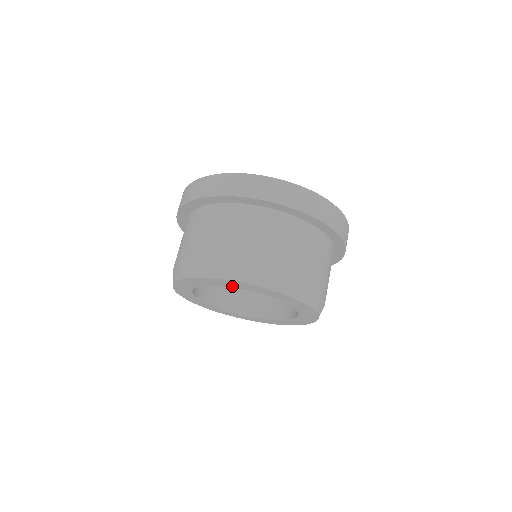
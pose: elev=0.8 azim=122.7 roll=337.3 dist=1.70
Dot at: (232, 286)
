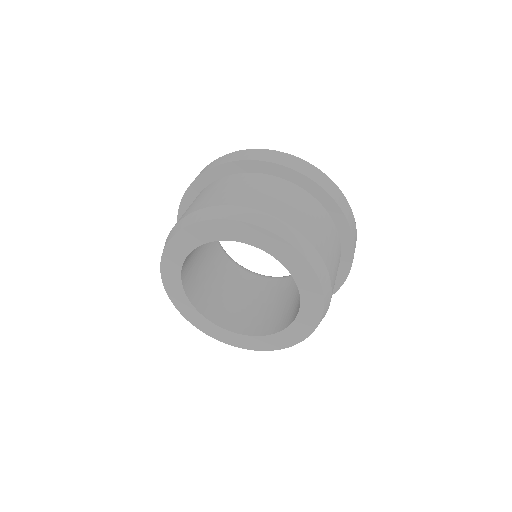
Dot at: (203, 240)
